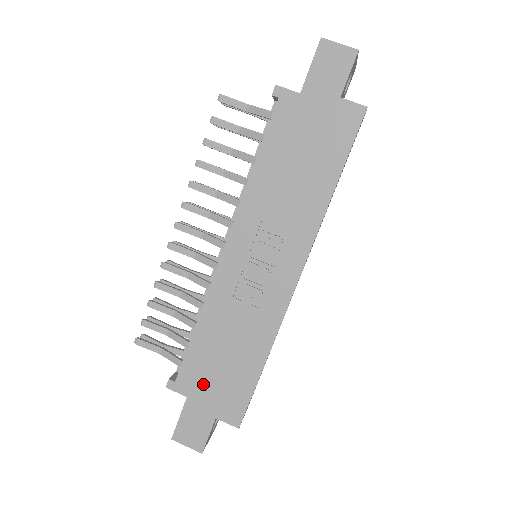
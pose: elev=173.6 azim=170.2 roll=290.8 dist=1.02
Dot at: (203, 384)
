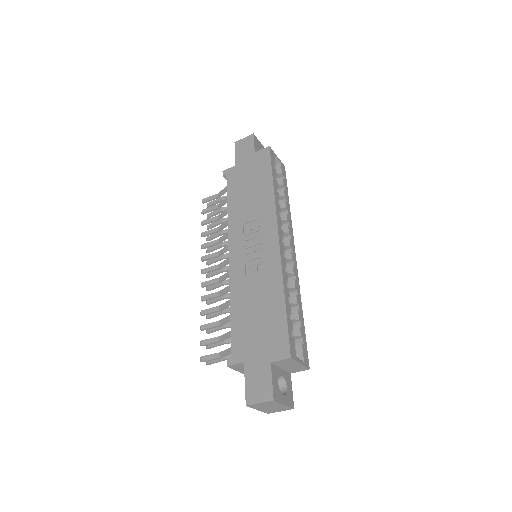
Dot at: (251, 344)
